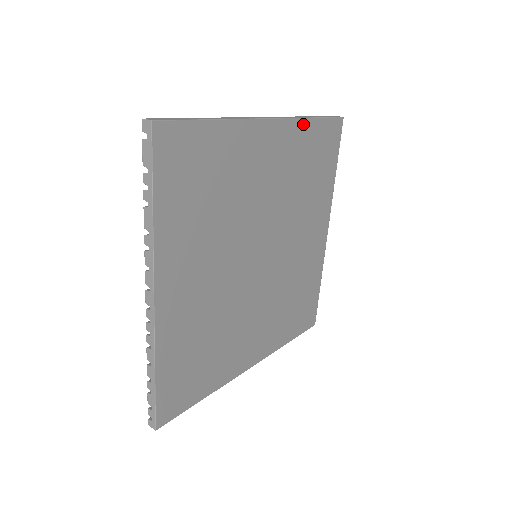
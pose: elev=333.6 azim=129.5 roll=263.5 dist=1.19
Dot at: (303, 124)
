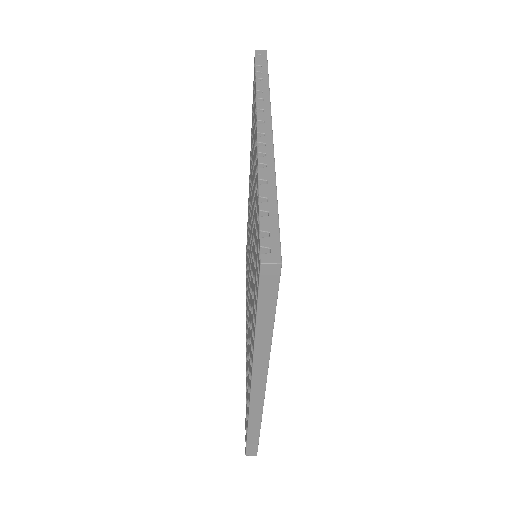
Dot at: occluded
